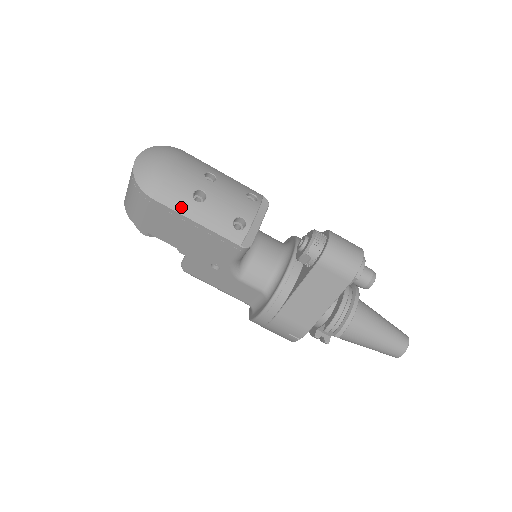
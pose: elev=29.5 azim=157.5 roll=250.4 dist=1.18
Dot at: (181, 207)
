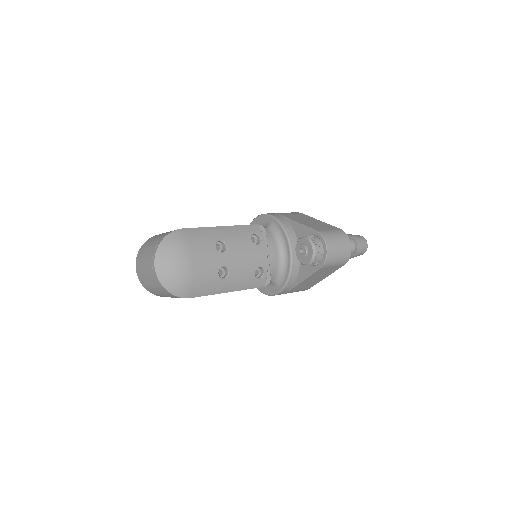
Dot at: (214, 290)
